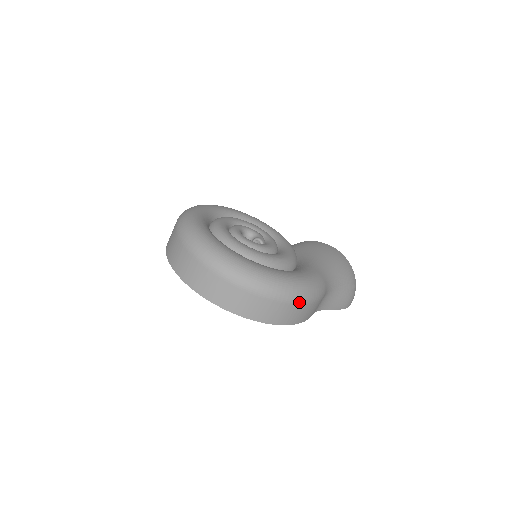
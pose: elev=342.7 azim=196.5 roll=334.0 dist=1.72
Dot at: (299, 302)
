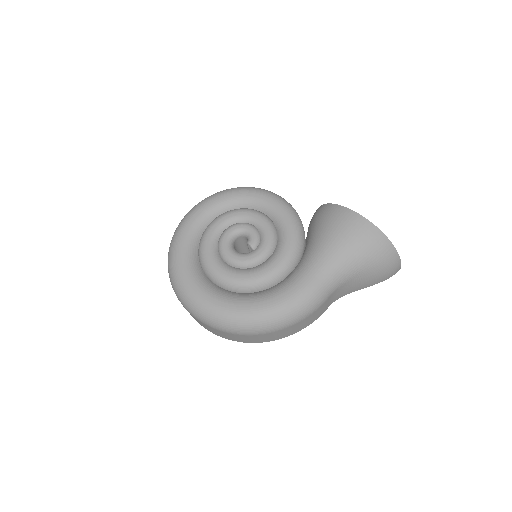
Dot at: (278, 329)
